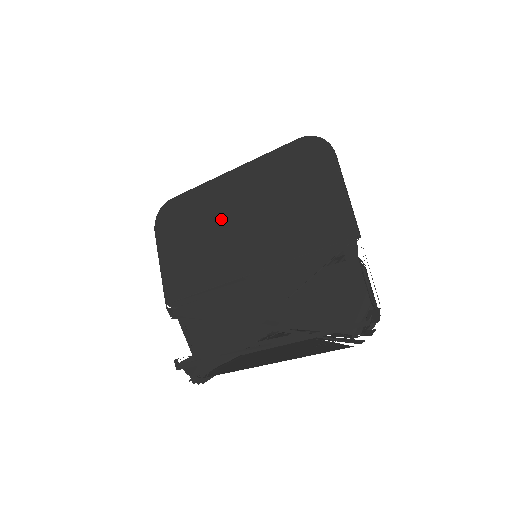
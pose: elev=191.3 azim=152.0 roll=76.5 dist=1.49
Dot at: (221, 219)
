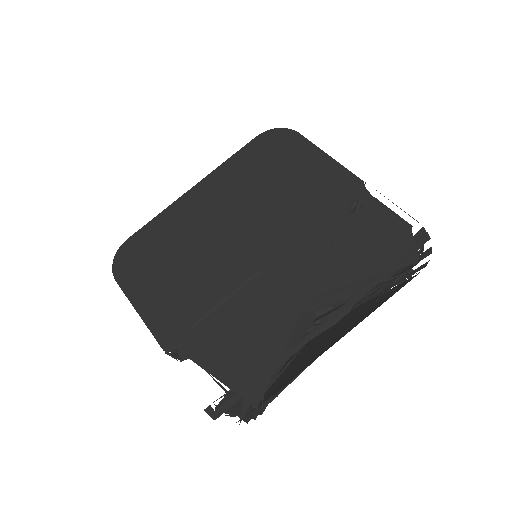
Dot at: (202, 231)
